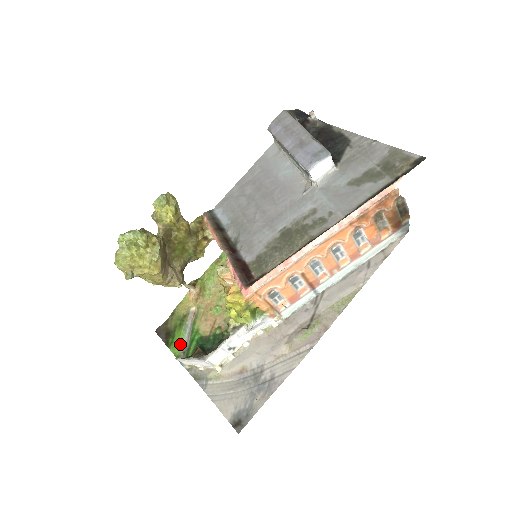
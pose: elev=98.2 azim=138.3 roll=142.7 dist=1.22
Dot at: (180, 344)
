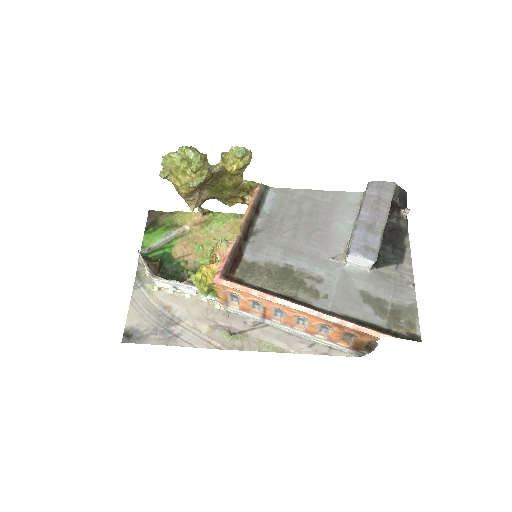
Dot at: (153, 240)
